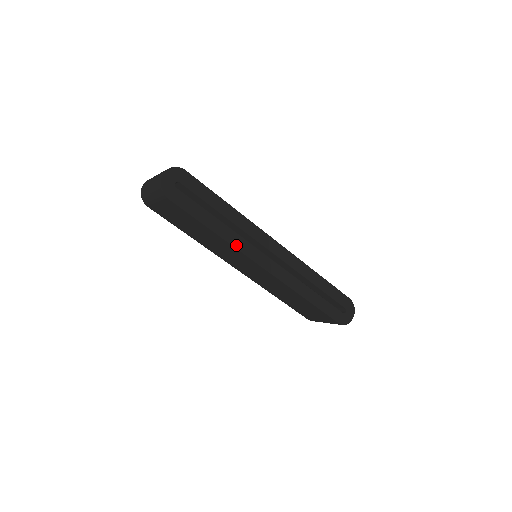
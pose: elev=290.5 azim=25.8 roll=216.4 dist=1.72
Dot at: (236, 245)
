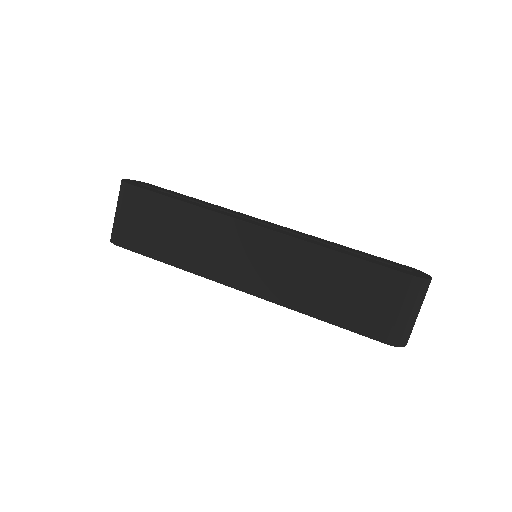
Dot at: (215, 211)
